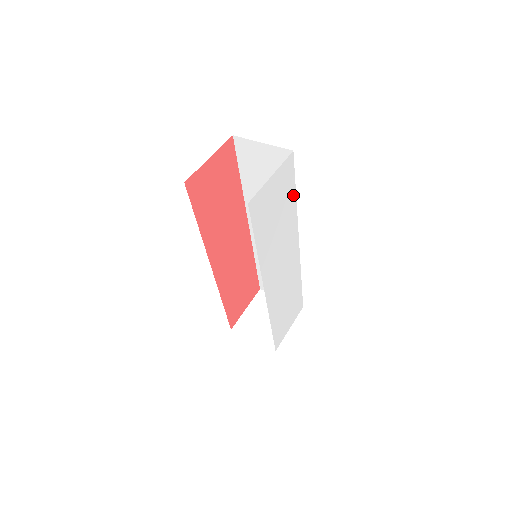
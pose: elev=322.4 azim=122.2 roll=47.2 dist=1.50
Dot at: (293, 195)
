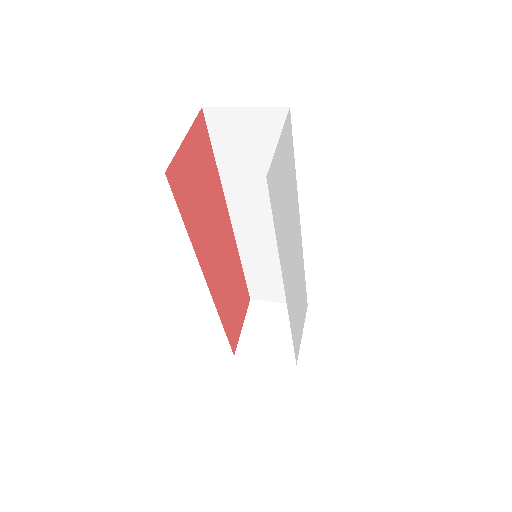
Dot at: (293, 167)
